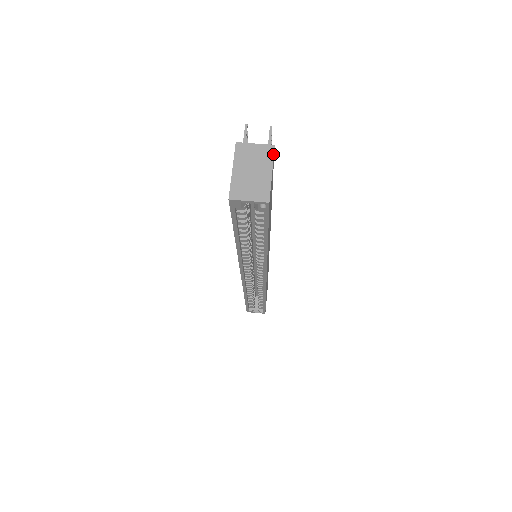
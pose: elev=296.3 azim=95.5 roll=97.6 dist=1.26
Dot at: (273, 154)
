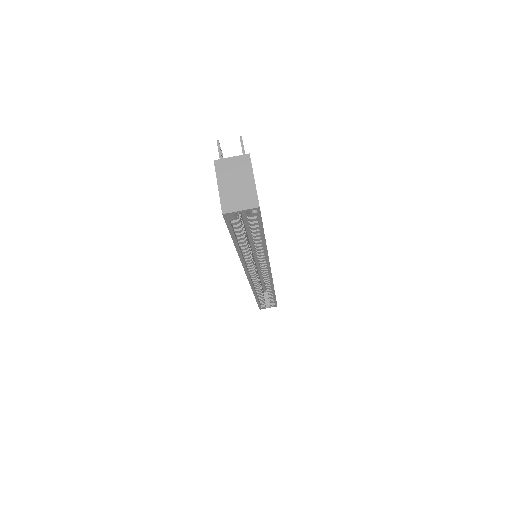
Dot at: (250, 162)
